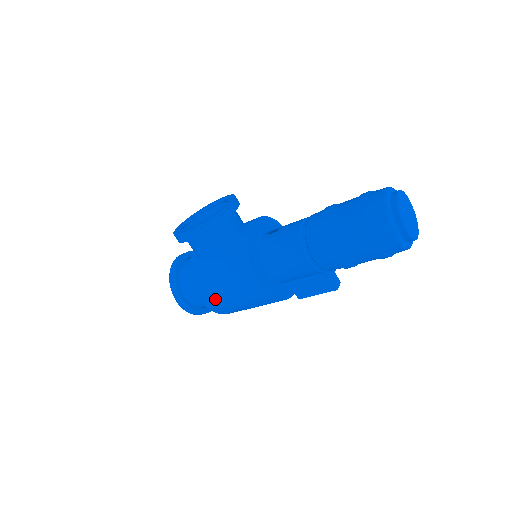
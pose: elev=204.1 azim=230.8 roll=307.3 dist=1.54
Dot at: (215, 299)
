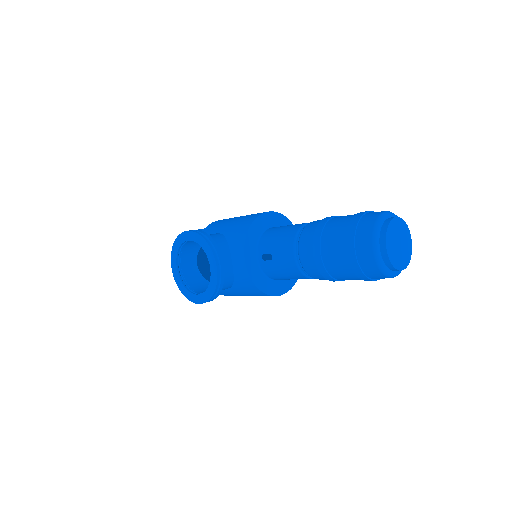
Dot at: occluded
